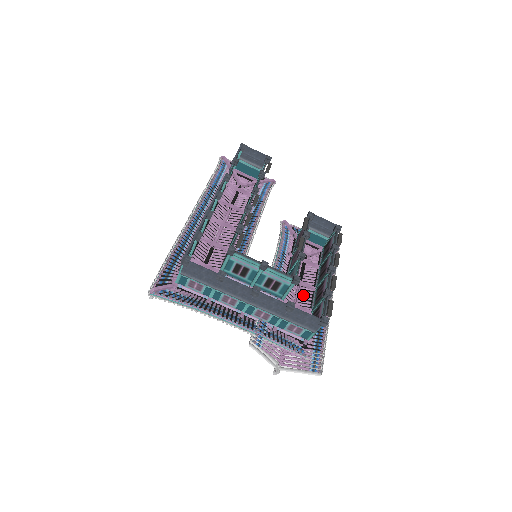
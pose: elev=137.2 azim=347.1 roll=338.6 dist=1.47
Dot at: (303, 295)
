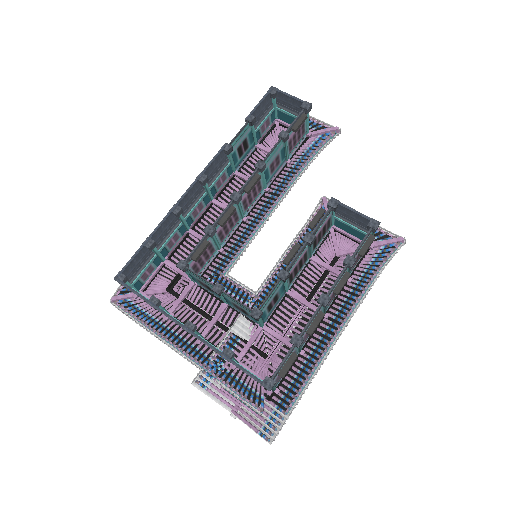
Dot at: (306, 317)
